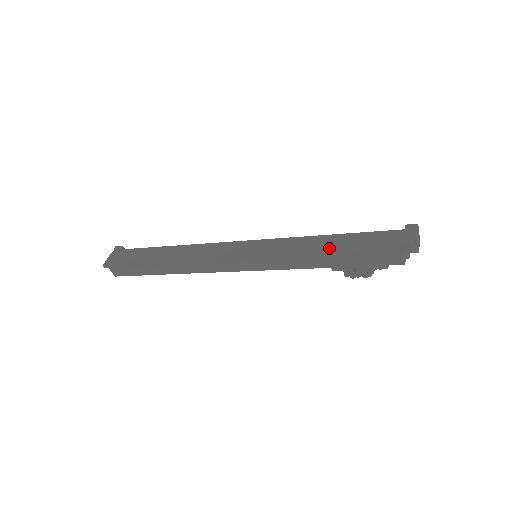
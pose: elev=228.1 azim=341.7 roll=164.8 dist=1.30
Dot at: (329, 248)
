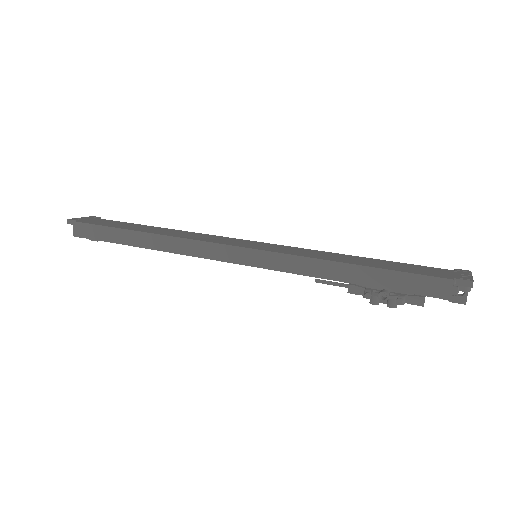
Dot at: (354, 260)
